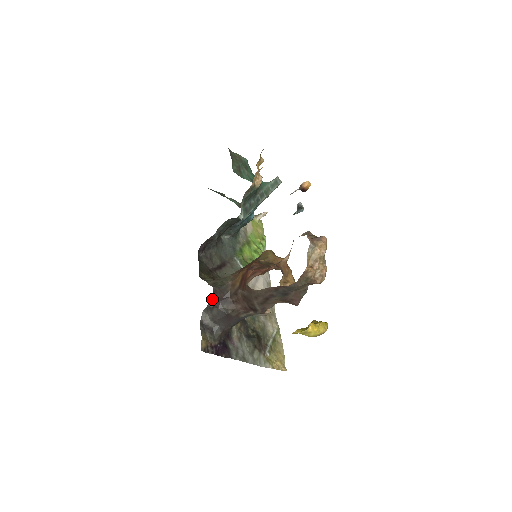
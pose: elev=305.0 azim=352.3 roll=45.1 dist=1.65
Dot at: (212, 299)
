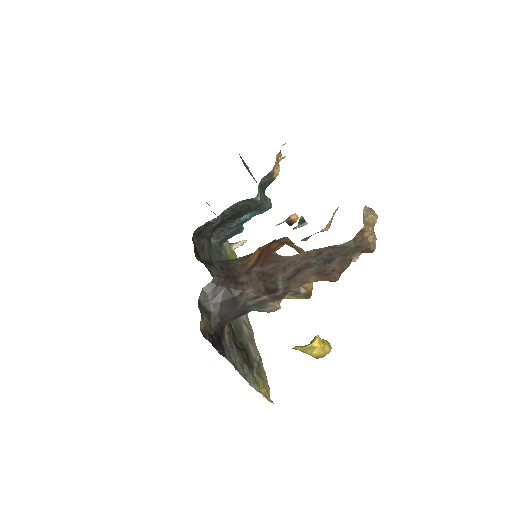
Dot at: (217, 275)
